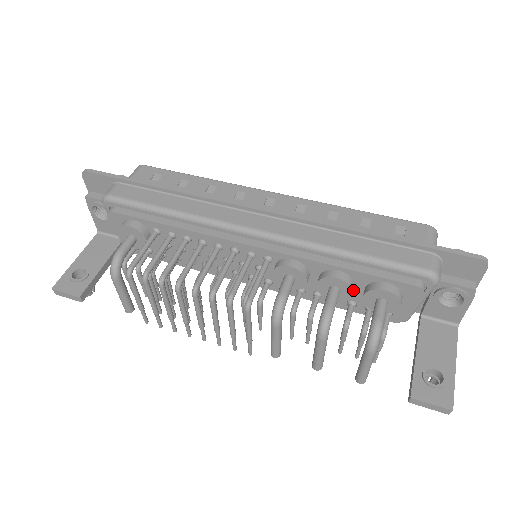
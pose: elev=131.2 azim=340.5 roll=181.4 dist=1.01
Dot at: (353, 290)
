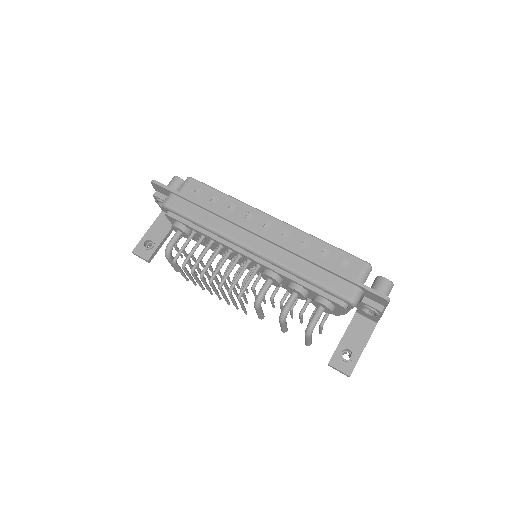
Dot at: (306, 297)
